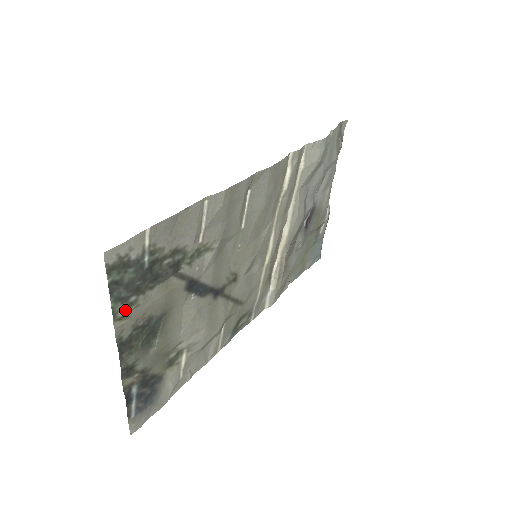
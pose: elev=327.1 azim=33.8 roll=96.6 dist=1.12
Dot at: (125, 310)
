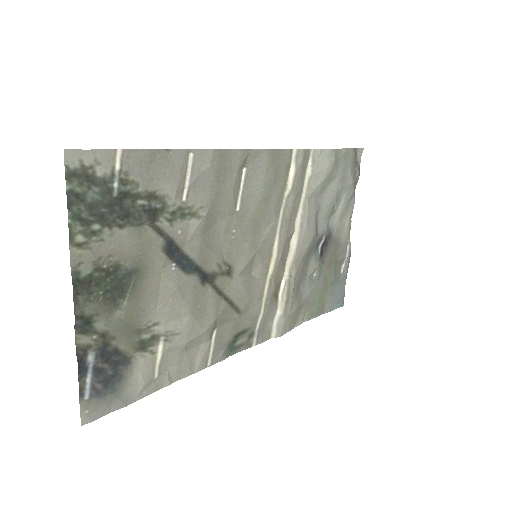
Dot at: (85, 237)
